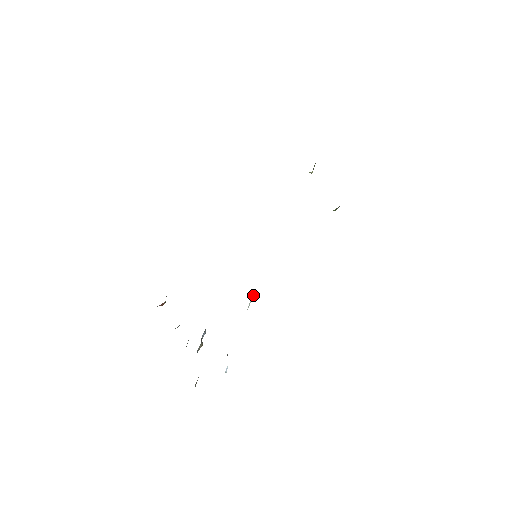
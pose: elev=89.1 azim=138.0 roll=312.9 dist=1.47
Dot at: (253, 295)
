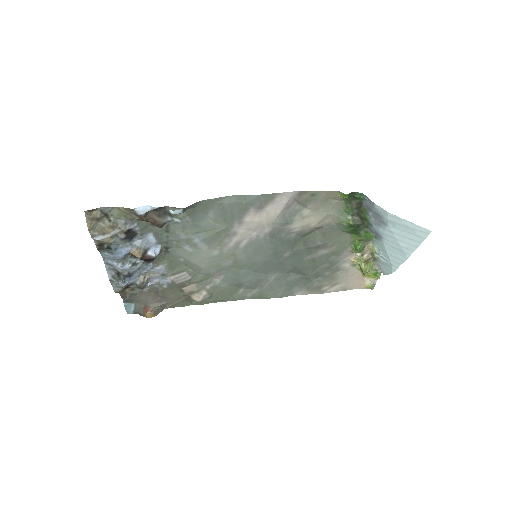
Dot at: (222, 225)
